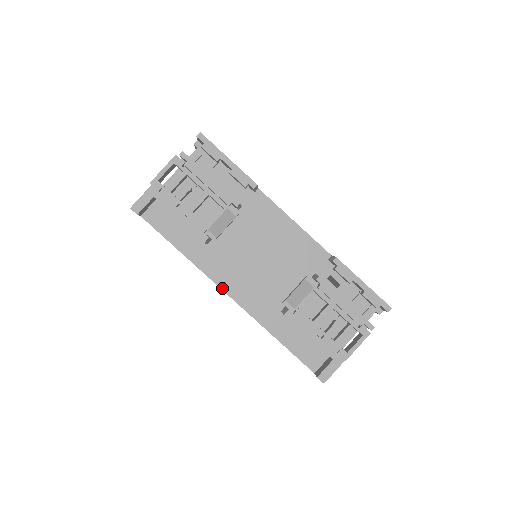
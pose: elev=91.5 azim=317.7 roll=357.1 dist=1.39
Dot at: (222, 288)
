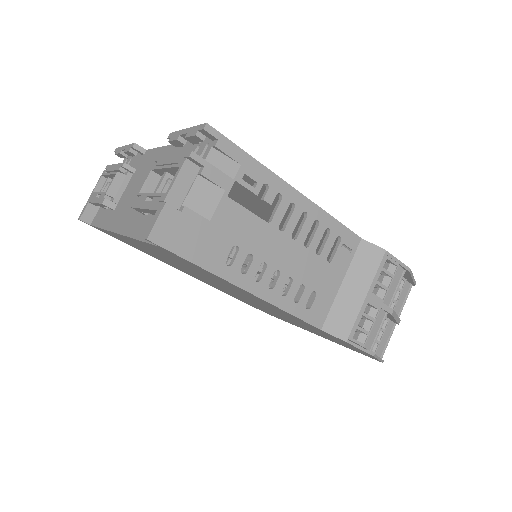
Dot at: (115, 231)
